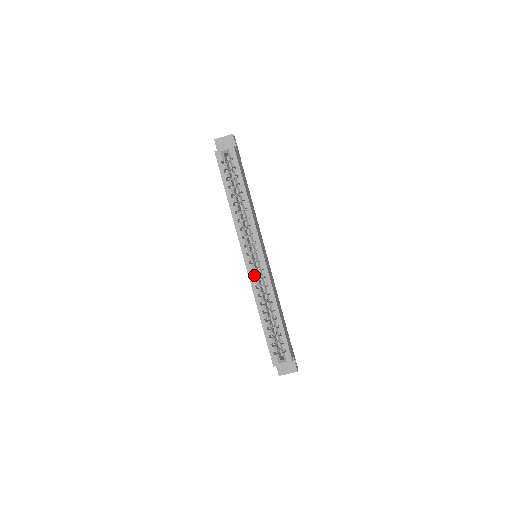
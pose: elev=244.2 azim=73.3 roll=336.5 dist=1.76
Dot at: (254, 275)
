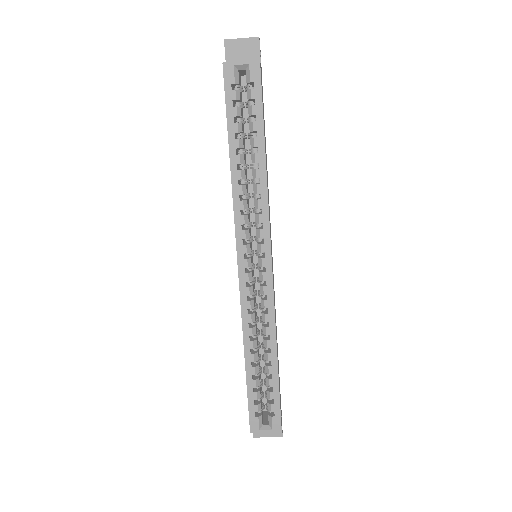
Dot at: (249, 292)
